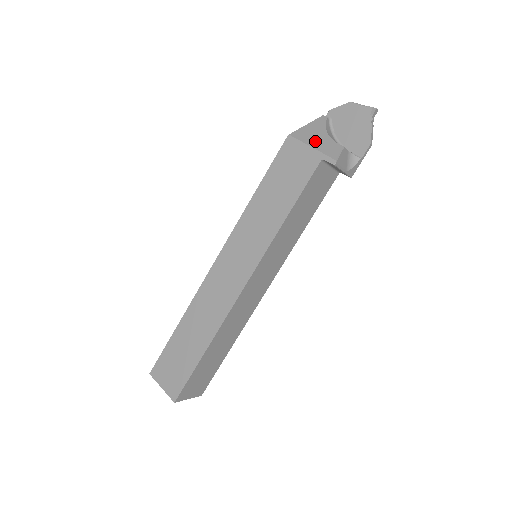
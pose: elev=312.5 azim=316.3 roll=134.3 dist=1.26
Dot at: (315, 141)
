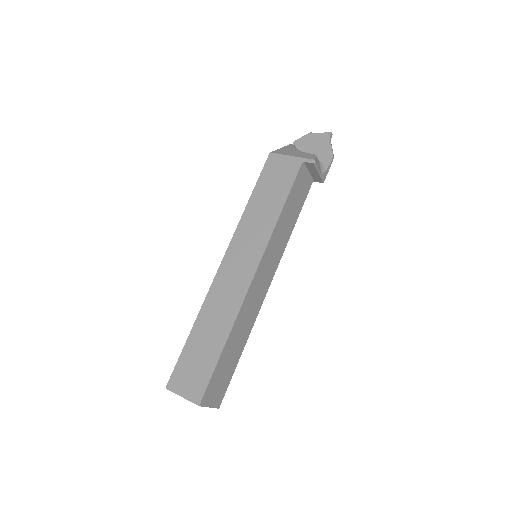
Dot at: (293, 154)
